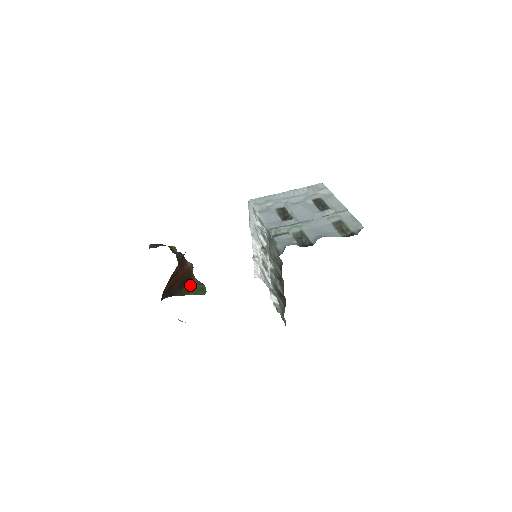
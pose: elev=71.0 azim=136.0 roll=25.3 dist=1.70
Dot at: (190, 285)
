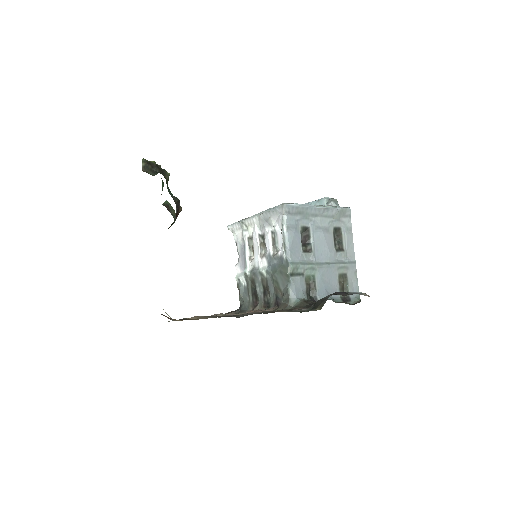
Dot at: occluded
